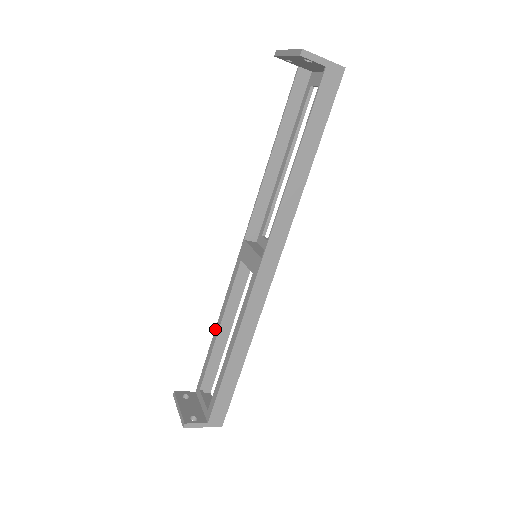
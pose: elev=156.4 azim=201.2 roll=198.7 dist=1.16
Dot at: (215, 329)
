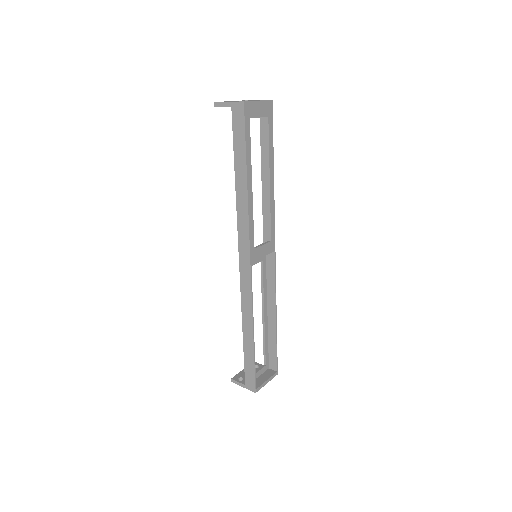
Dot at: (266, 316)
